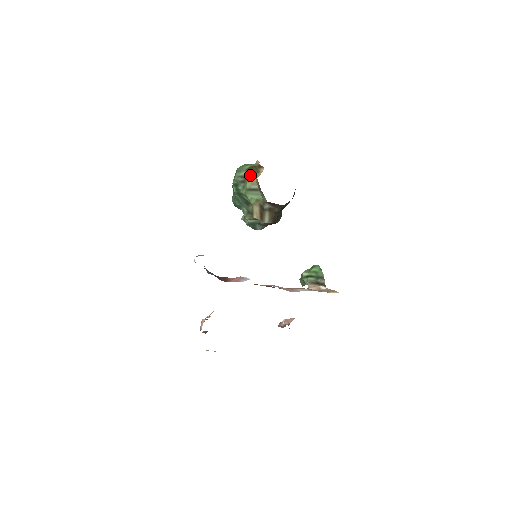
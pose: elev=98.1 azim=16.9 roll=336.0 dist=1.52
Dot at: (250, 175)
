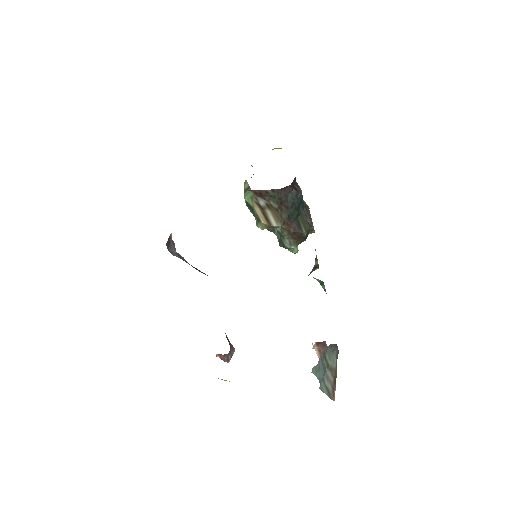
Dot at: occluded
